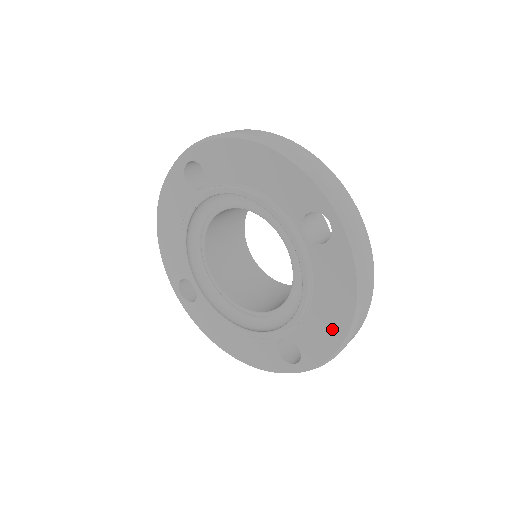
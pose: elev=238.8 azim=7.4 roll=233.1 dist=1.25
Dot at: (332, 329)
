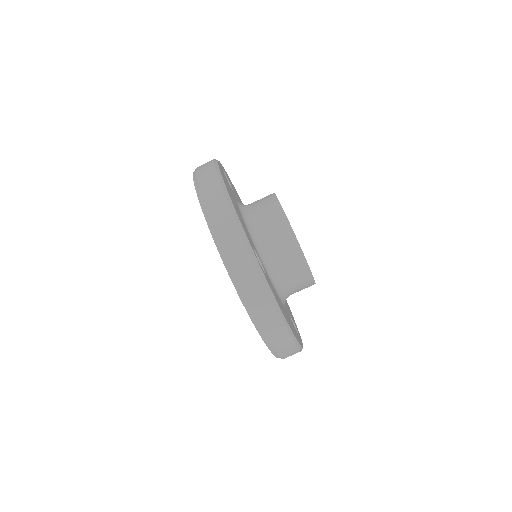
Dot at: occluded
